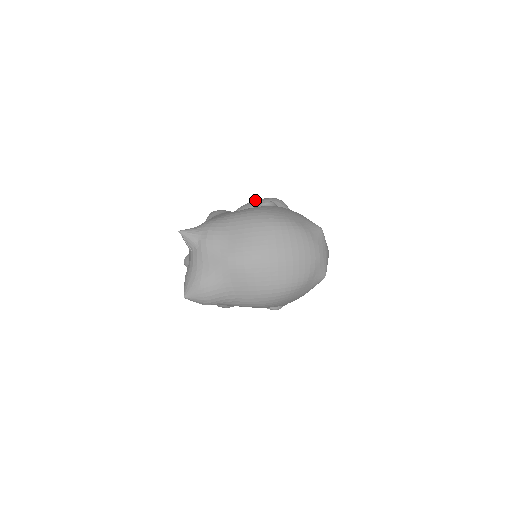
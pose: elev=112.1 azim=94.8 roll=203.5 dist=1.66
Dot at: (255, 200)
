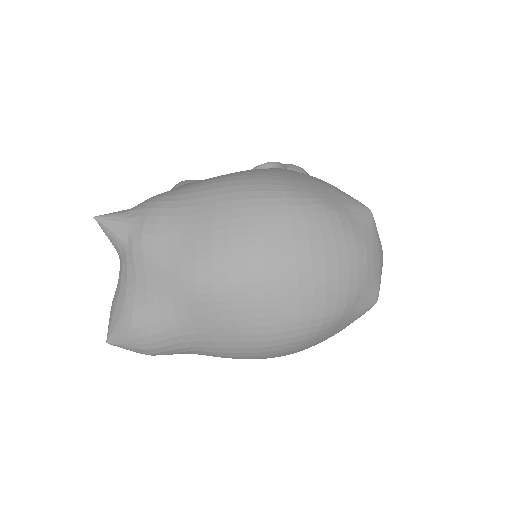
Dot at: occluded
